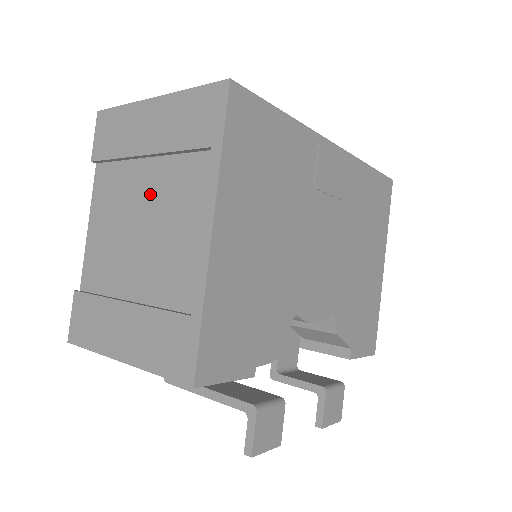
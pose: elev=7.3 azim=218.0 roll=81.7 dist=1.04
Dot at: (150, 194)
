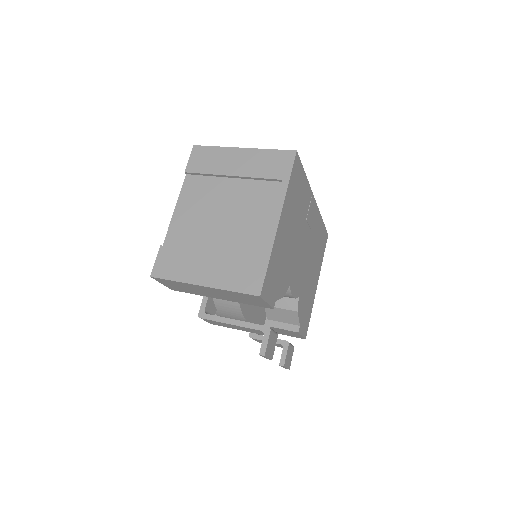
Dot at: (232, 197)
